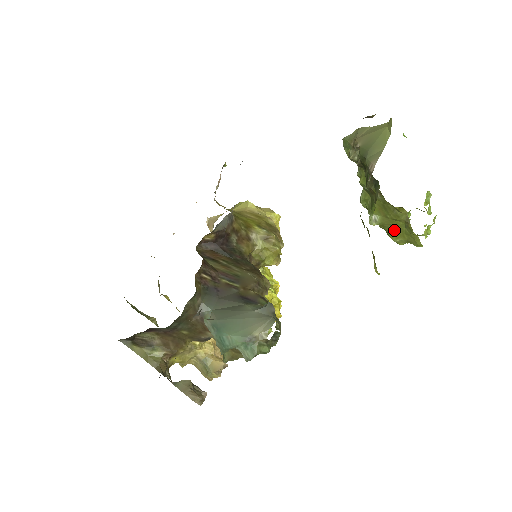
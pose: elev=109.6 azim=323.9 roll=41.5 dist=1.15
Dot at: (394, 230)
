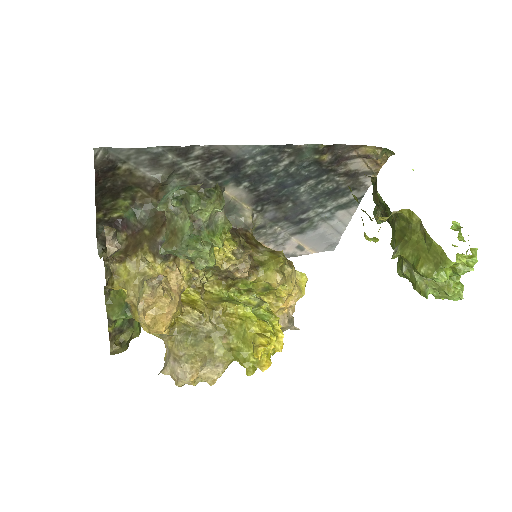
Dot at: (417, 255)
